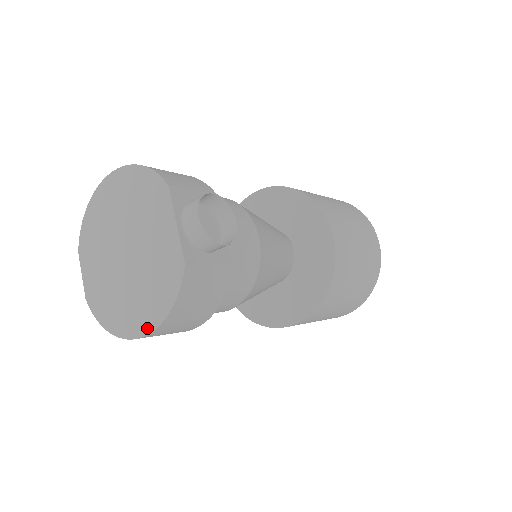
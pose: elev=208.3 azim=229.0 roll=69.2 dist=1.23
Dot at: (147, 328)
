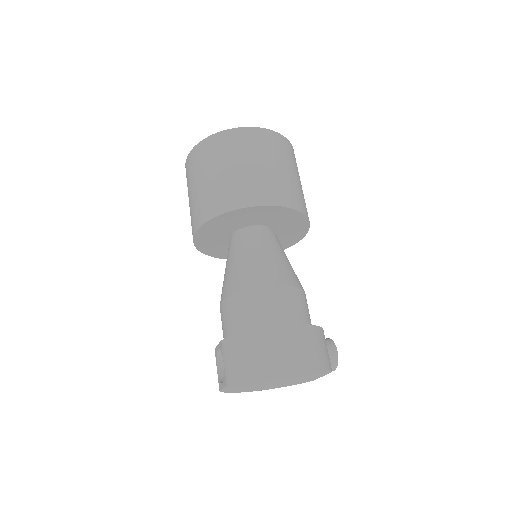
Dot at: (268, 389)
